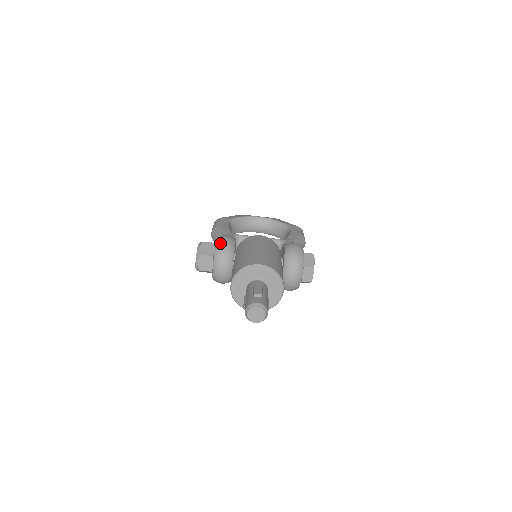
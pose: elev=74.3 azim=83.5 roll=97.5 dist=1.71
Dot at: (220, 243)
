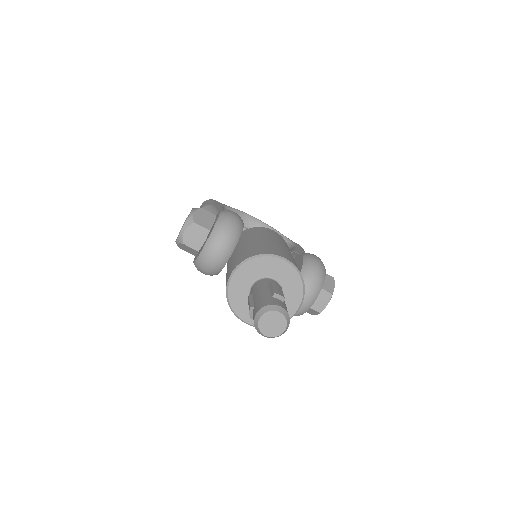
Dot at: (226, 216)
